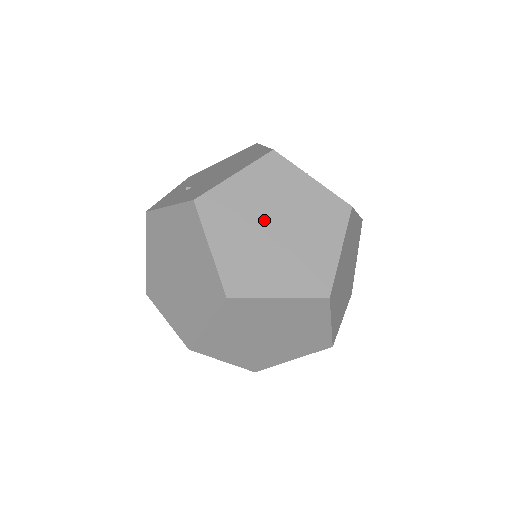
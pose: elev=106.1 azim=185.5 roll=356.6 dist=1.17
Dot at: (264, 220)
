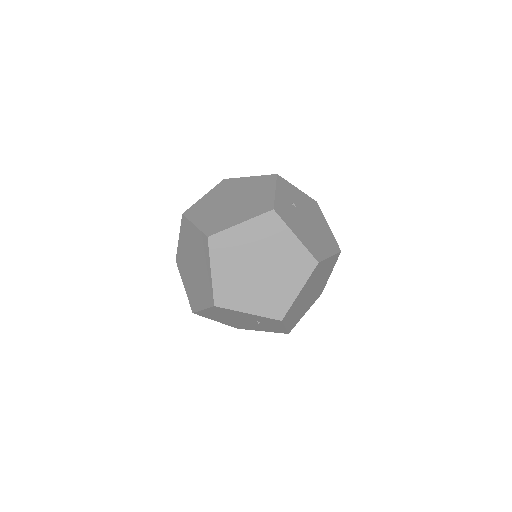
Dot at: (233, 196)
